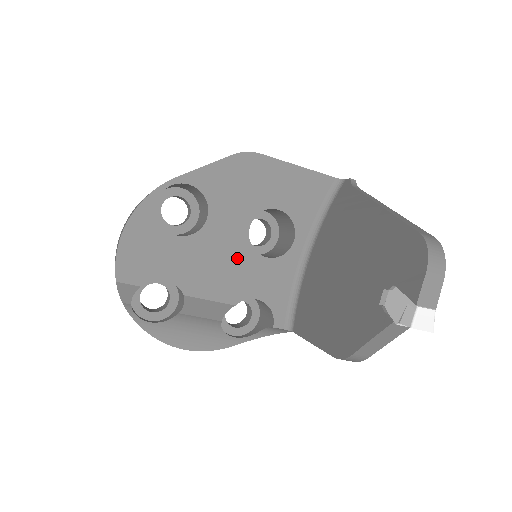
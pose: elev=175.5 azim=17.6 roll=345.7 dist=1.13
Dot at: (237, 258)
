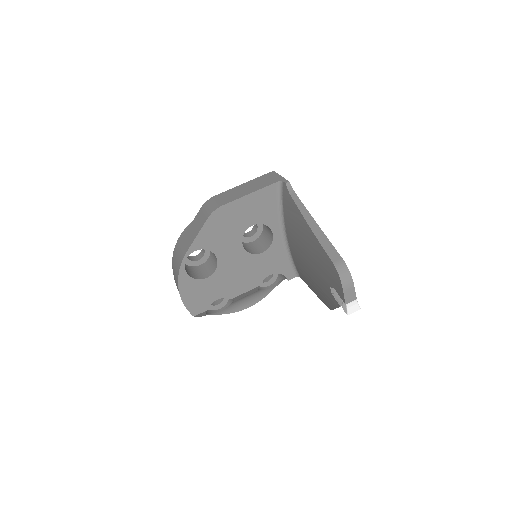
Dot at: (246, 265)
